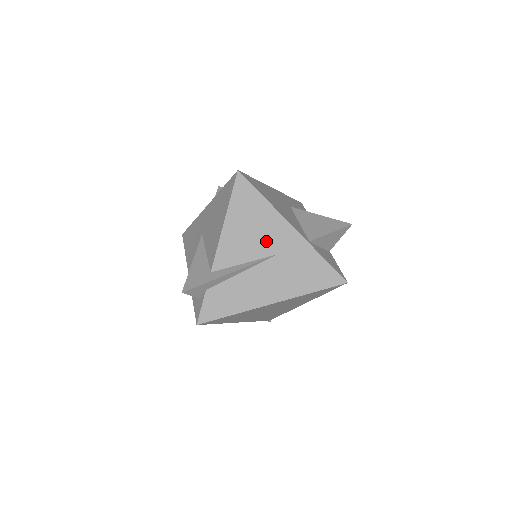
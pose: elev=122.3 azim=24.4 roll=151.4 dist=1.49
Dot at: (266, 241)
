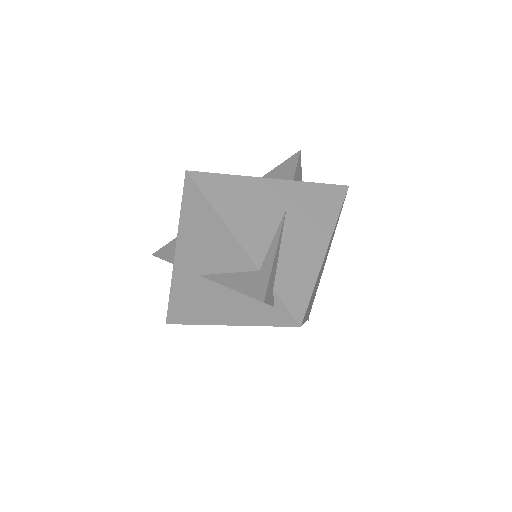
Dot at: (268, 206)
